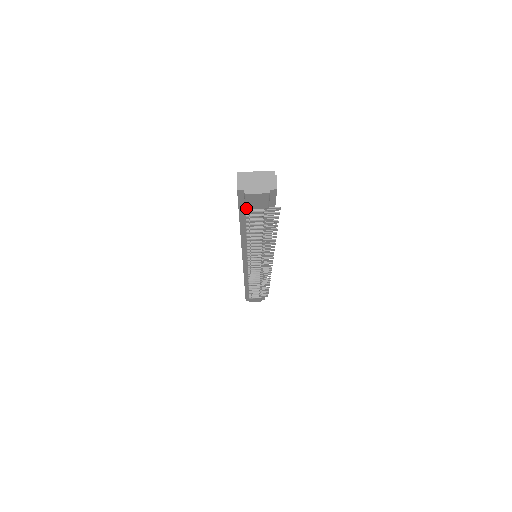
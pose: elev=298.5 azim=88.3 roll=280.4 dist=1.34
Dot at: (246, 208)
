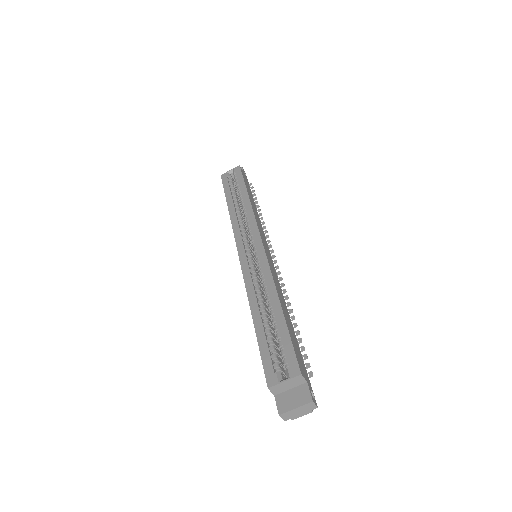
Dot at: occluded
